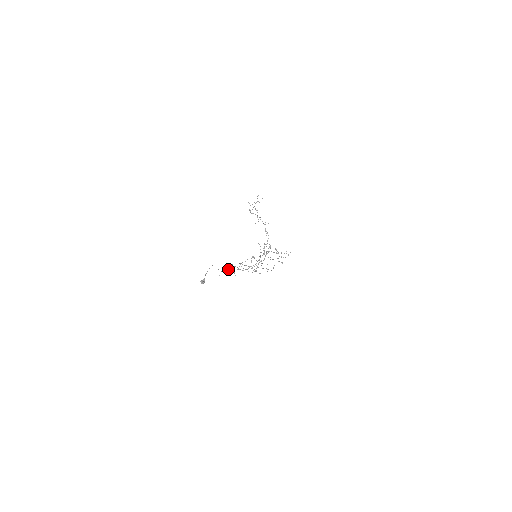
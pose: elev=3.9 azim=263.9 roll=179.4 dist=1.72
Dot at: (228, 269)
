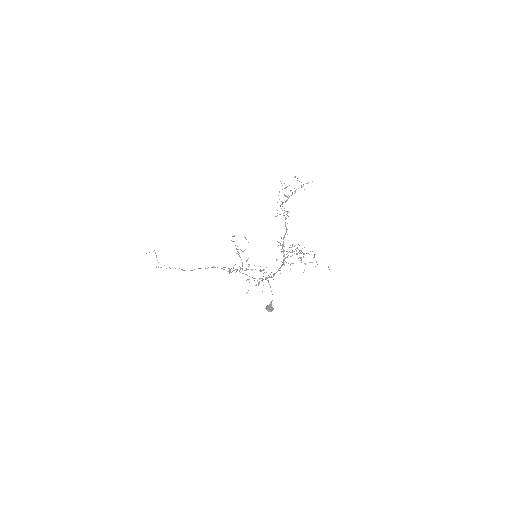
Dot at: occluded
